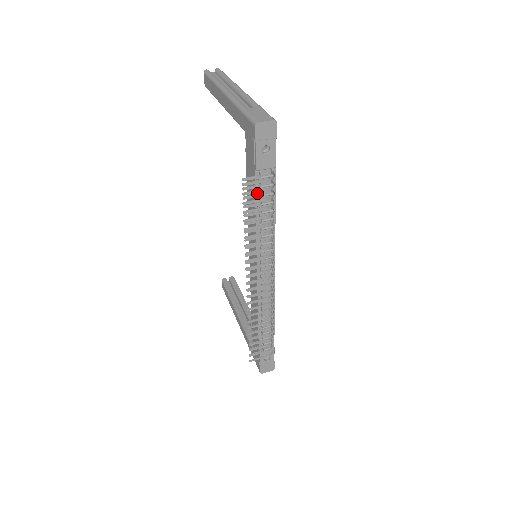
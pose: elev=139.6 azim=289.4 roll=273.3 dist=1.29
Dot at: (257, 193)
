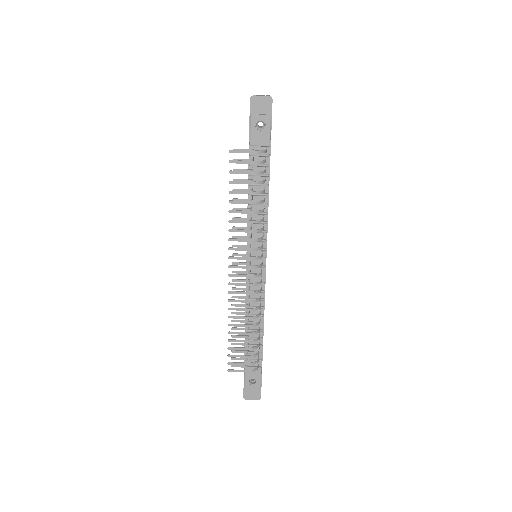
Dot at: occluded
